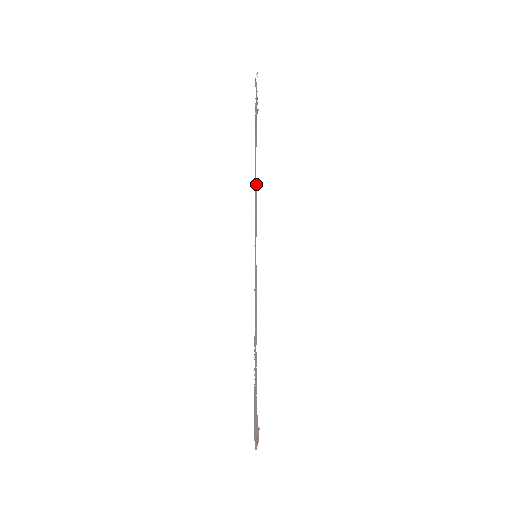
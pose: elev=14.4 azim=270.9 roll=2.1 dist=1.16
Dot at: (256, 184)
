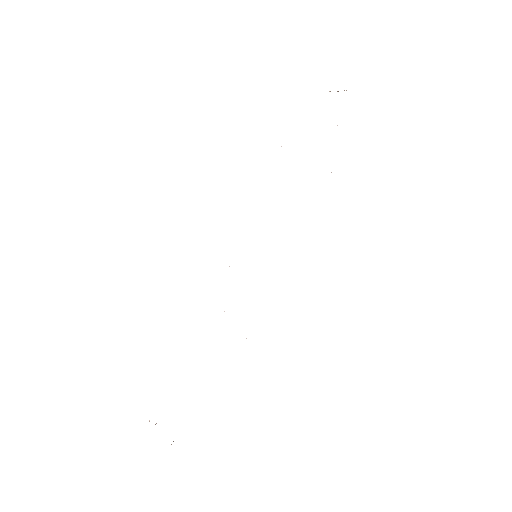
Dot at: occluded
